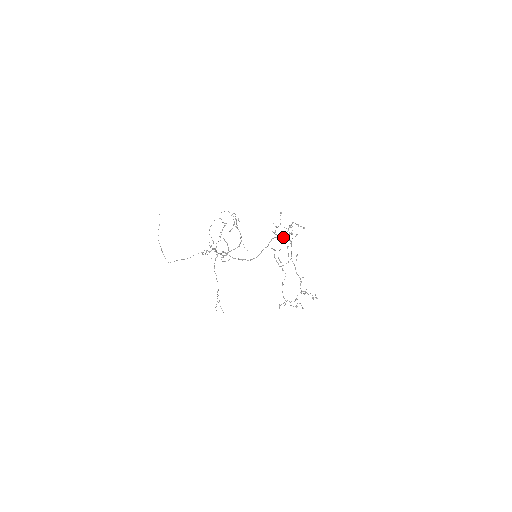
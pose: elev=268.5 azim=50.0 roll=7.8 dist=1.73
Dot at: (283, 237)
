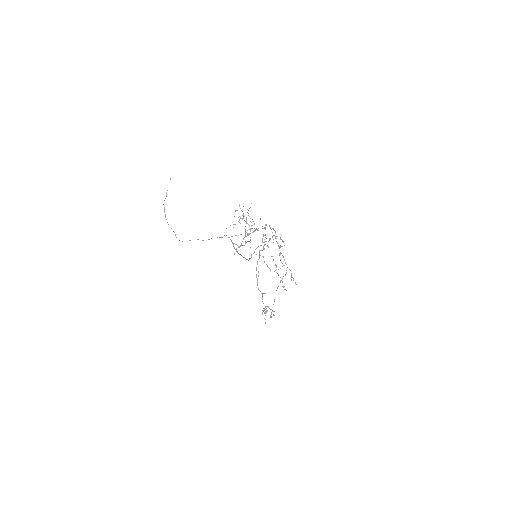
Dot at: occluded
